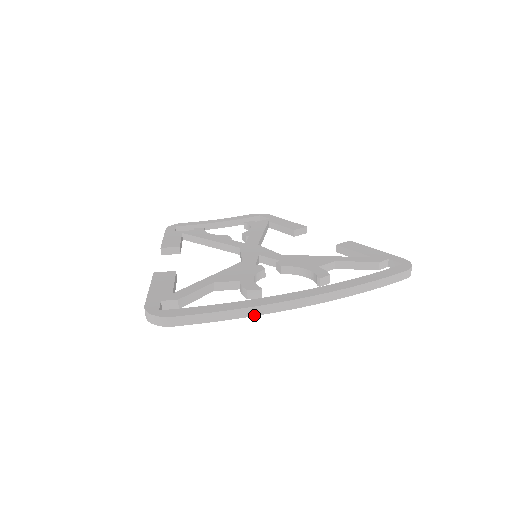
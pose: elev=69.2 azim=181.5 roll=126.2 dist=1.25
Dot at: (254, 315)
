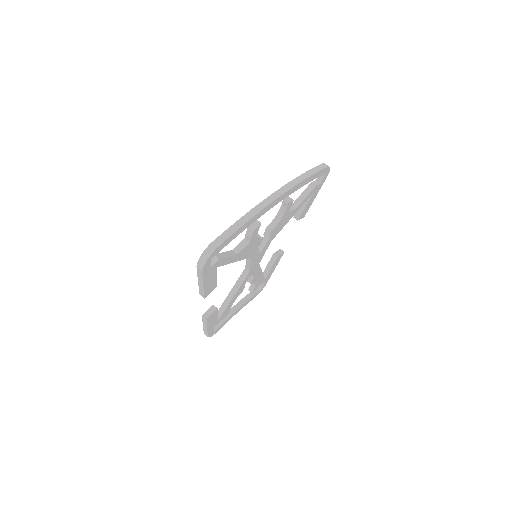
Dot at: (257, 213)
